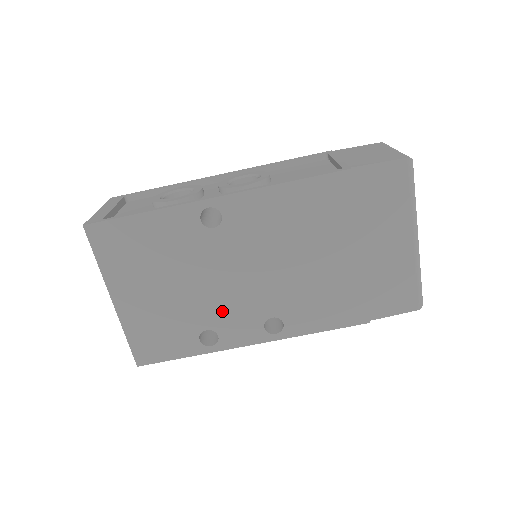
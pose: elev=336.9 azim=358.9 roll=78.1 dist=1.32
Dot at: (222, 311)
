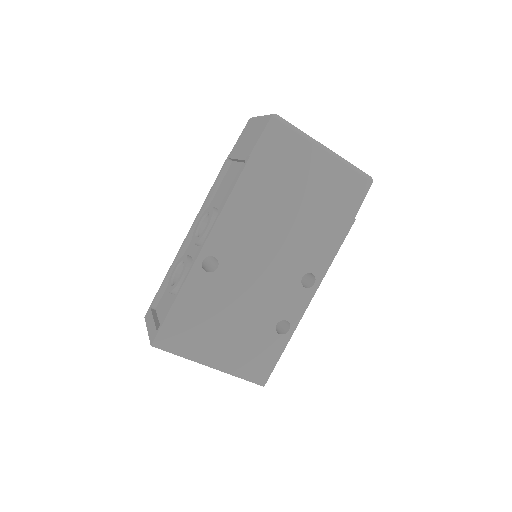
Dot at: (273, 305)
